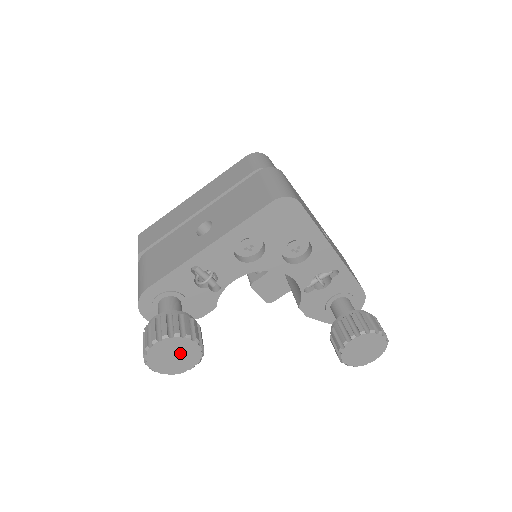
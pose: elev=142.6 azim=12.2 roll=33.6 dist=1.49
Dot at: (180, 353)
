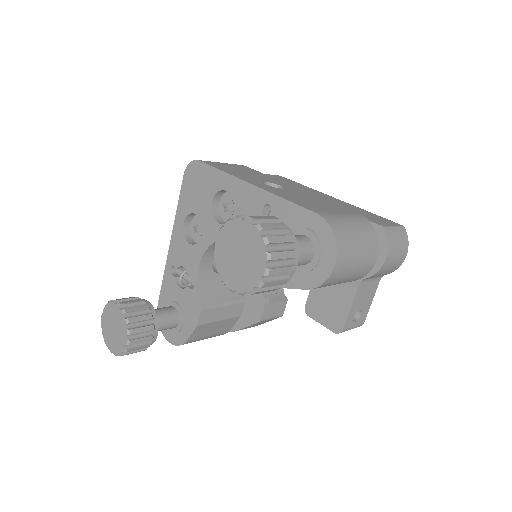
Dot at: (115, 323)
